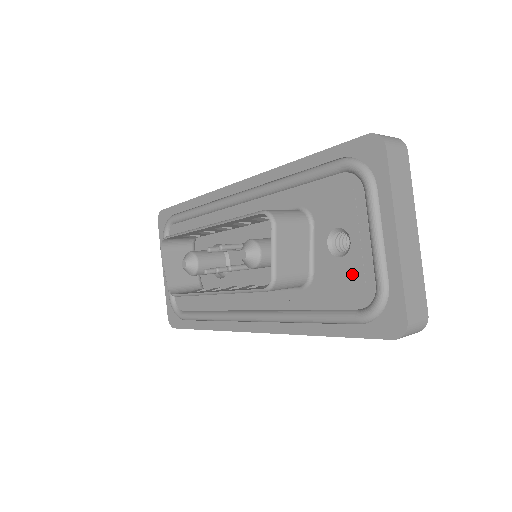
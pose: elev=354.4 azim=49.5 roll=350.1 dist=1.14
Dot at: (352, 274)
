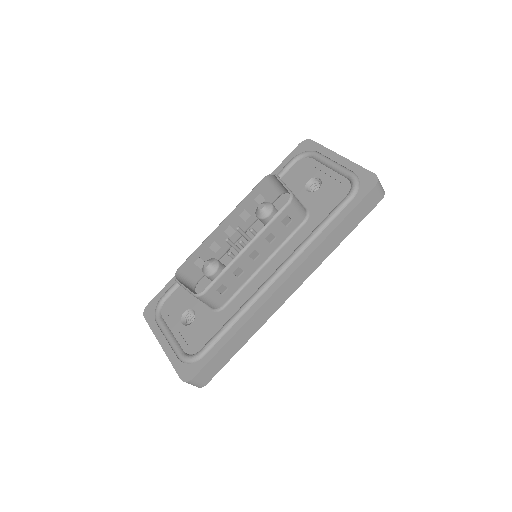
Dot at: (331, 187)
